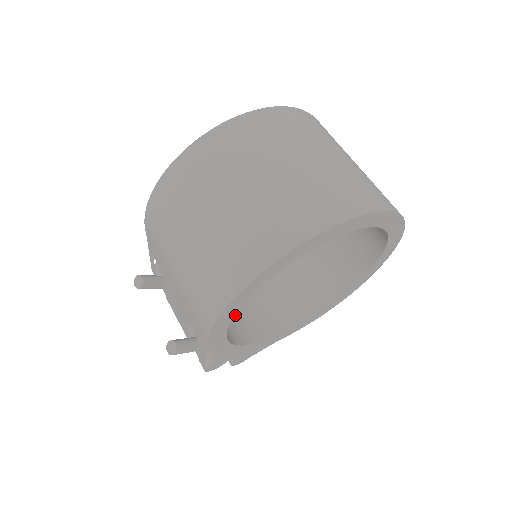
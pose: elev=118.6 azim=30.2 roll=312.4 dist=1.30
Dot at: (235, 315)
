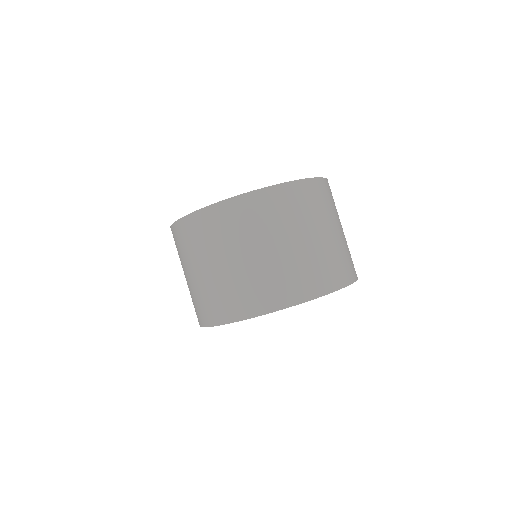
Dot at: occluded
